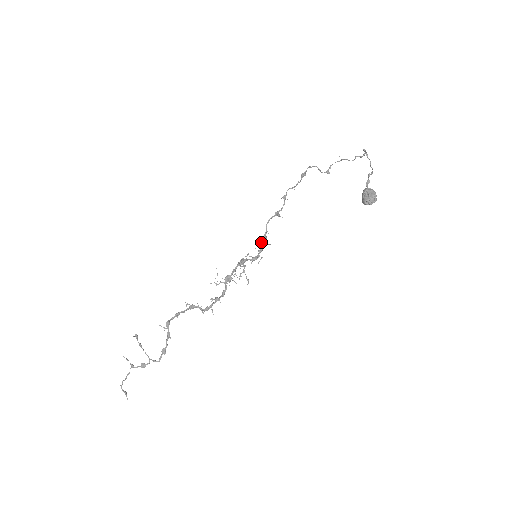
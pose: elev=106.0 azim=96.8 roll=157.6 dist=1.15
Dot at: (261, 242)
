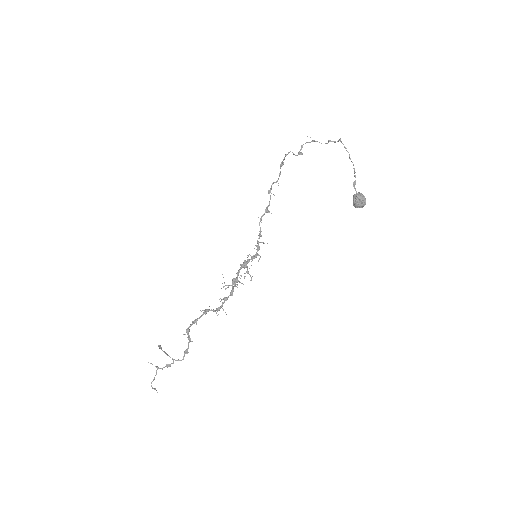
Dot at: (258, 242)
